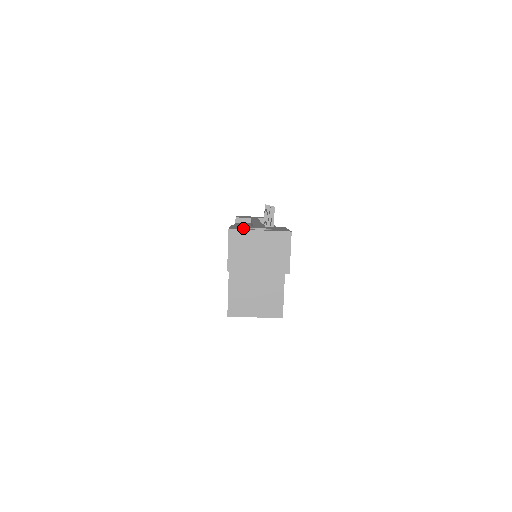
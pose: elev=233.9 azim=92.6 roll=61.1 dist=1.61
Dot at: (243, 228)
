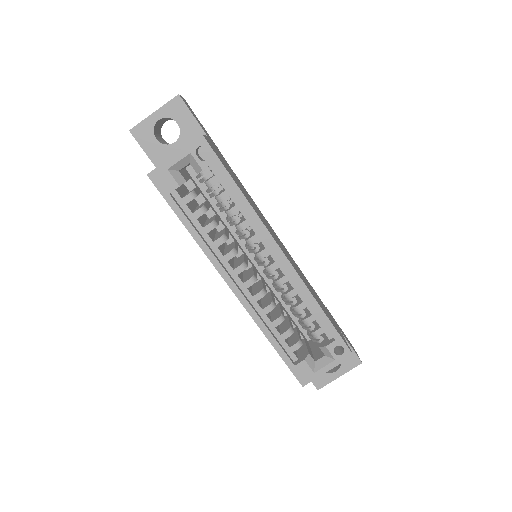
Dot at: occluded
